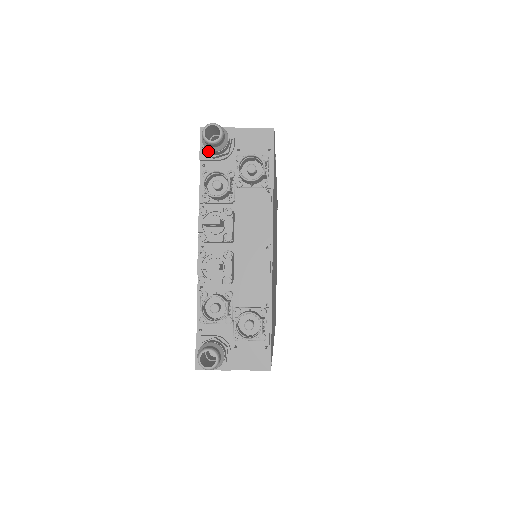
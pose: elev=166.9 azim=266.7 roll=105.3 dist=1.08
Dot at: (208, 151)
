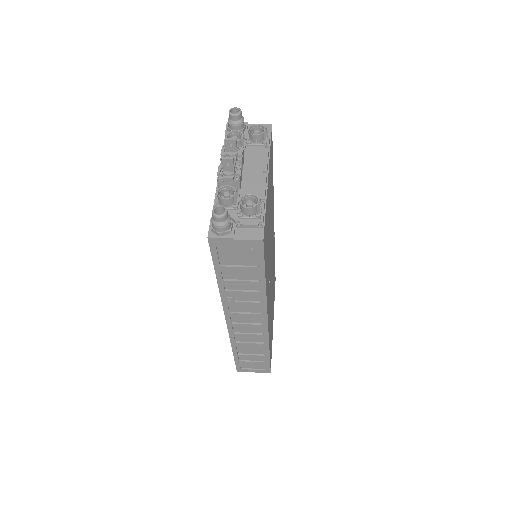
Dot at: (231, 128)
